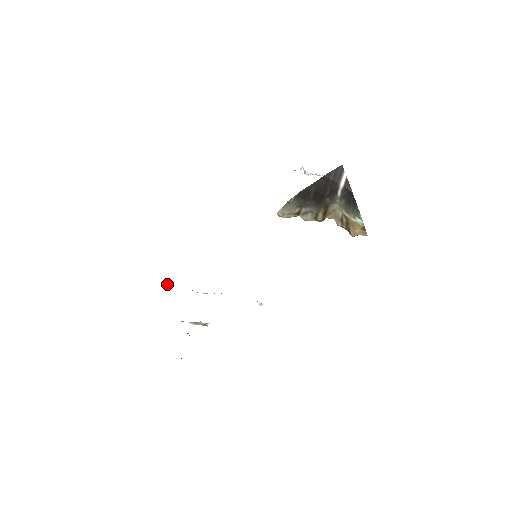
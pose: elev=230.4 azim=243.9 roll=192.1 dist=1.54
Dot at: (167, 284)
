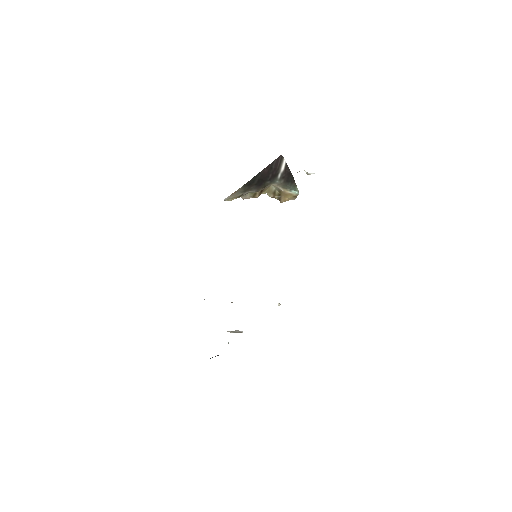
Dot at: occluded
